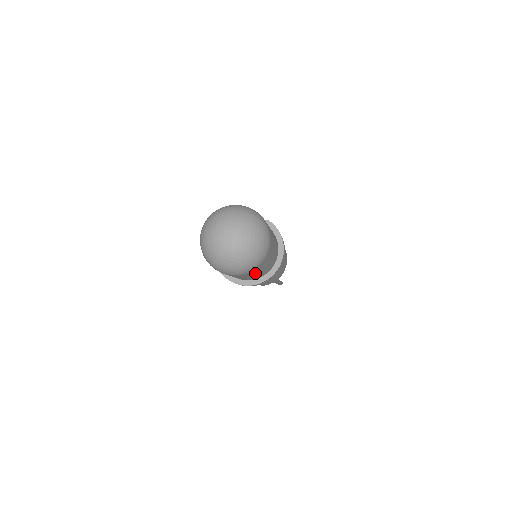
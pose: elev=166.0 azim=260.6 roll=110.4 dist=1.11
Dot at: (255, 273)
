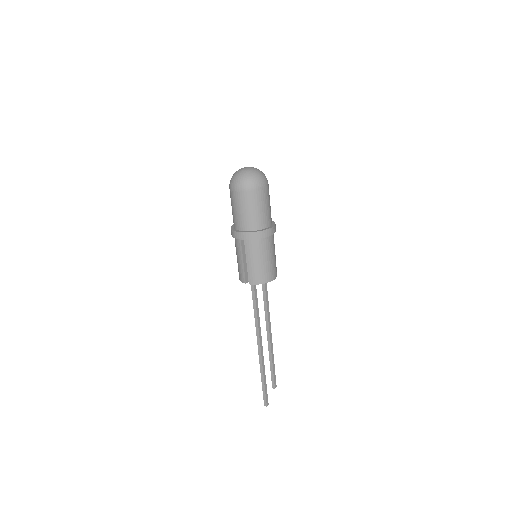
Dot at: (249, 205)
